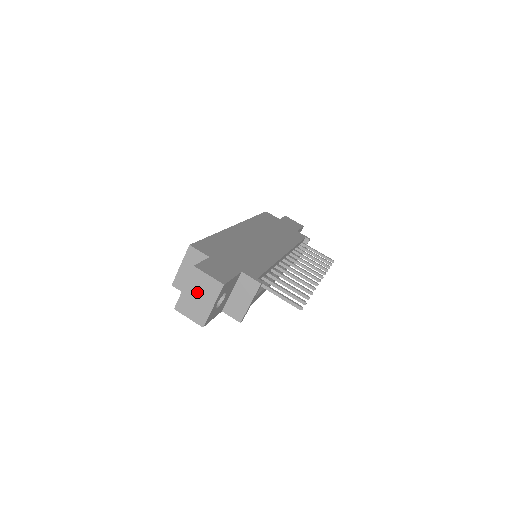
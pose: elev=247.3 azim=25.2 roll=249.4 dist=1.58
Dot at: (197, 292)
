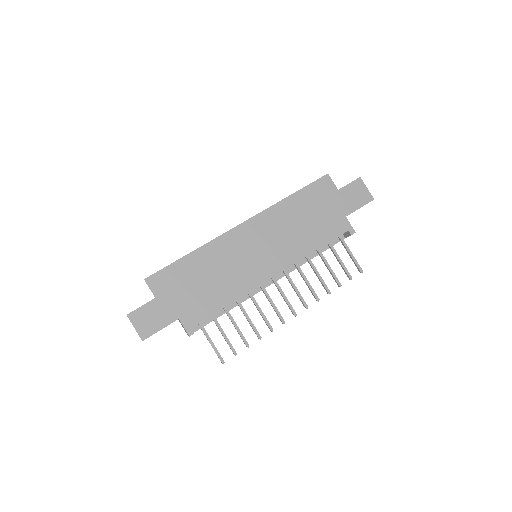
Dot at: occluded
